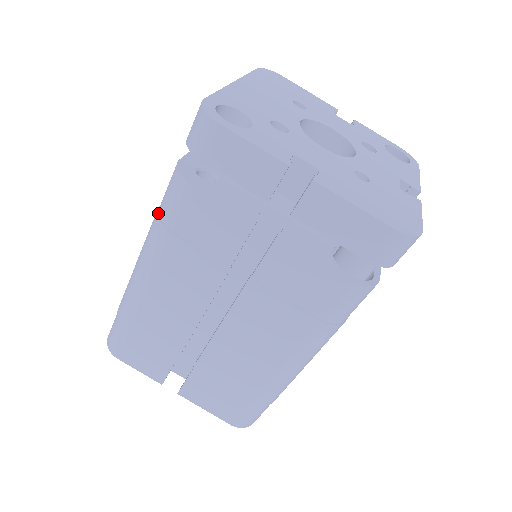
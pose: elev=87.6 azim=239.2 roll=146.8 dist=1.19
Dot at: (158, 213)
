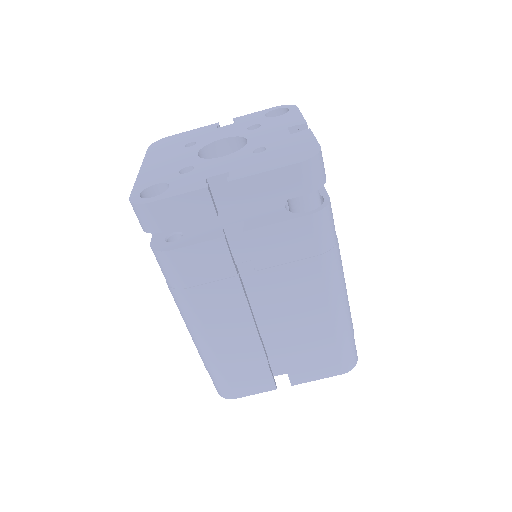
Dot at: (169, 286)
